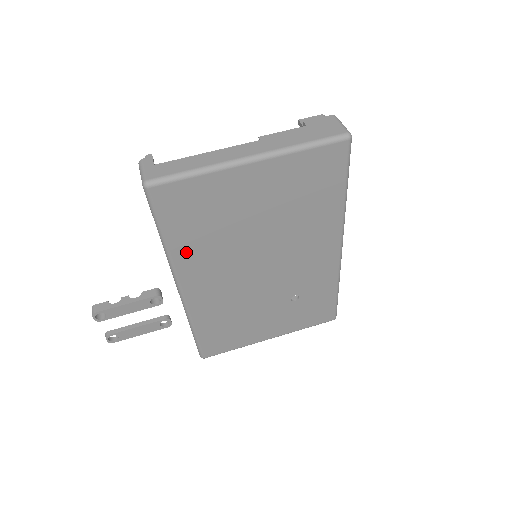
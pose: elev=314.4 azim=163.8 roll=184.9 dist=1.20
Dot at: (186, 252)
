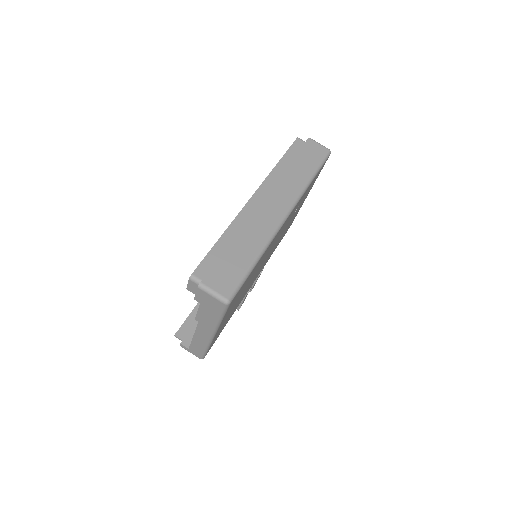
Dot at: occluded
